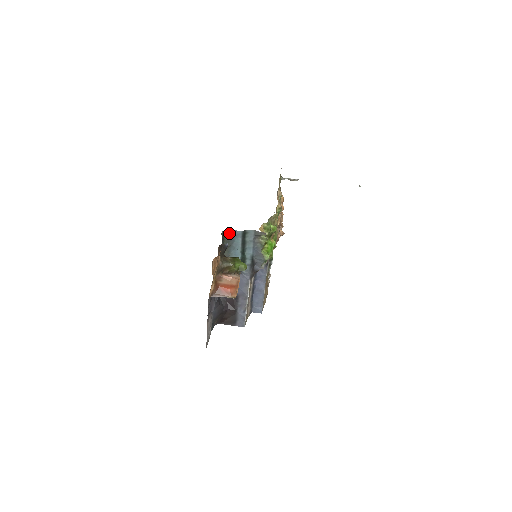
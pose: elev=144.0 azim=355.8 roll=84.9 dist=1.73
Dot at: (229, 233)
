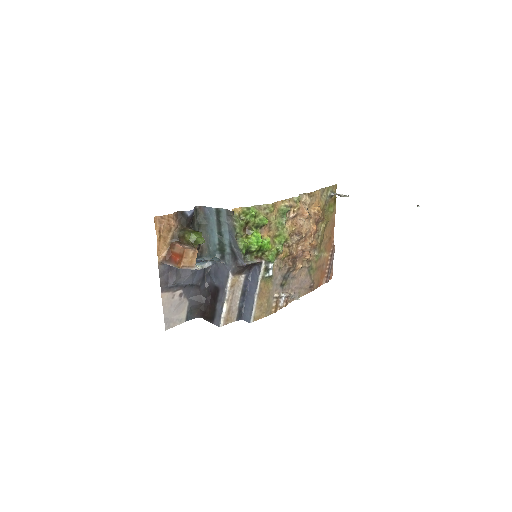
Dot at: (204, 209)
